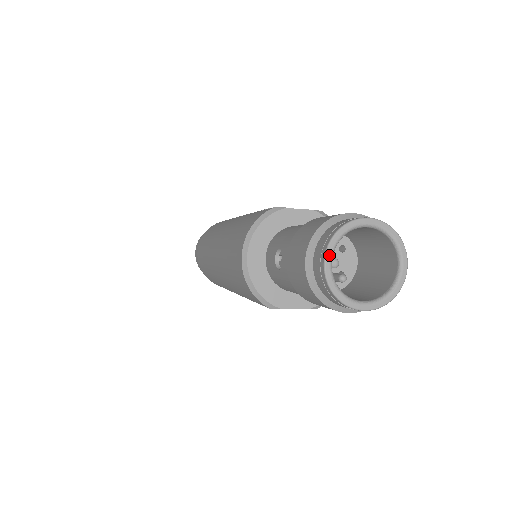
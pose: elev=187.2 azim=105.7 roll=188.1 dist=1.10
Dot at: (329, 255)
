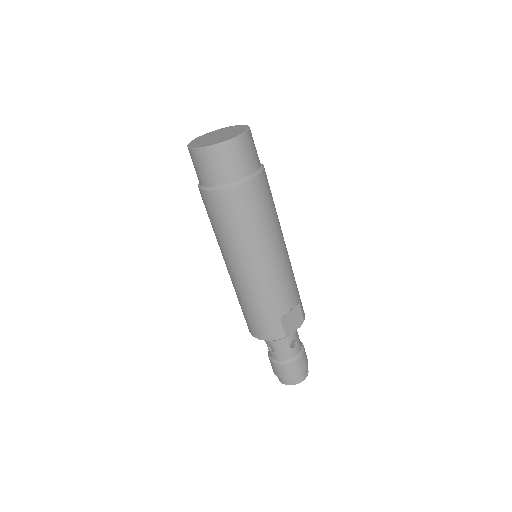
Dot at: (286, 384)
